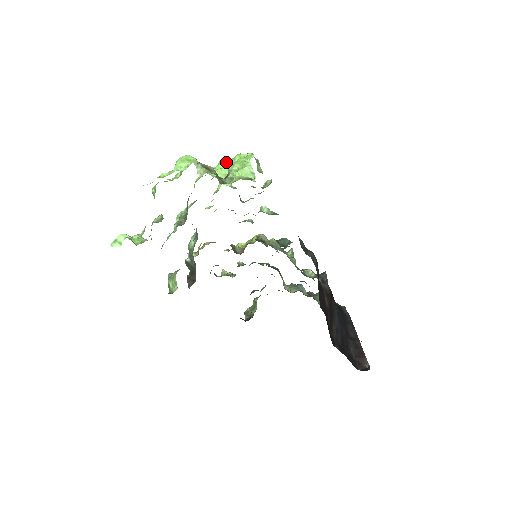
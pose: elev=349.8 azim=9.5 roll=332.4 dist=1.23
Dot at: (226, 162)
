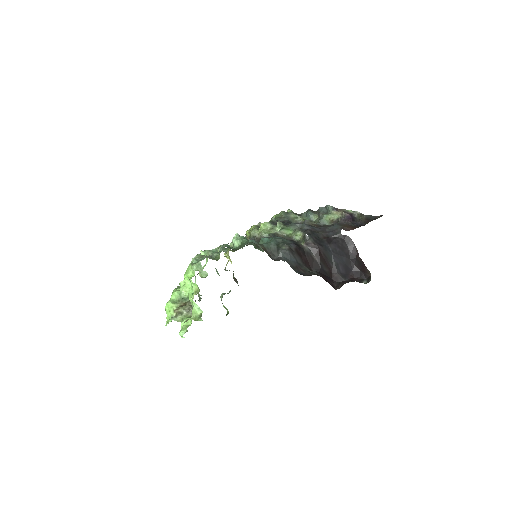
Dot at: (187, 278)
